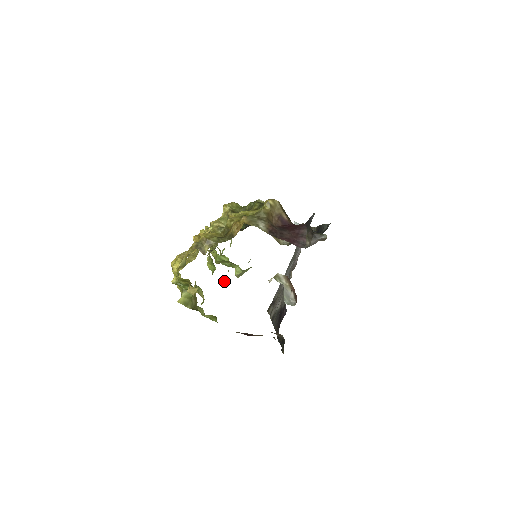
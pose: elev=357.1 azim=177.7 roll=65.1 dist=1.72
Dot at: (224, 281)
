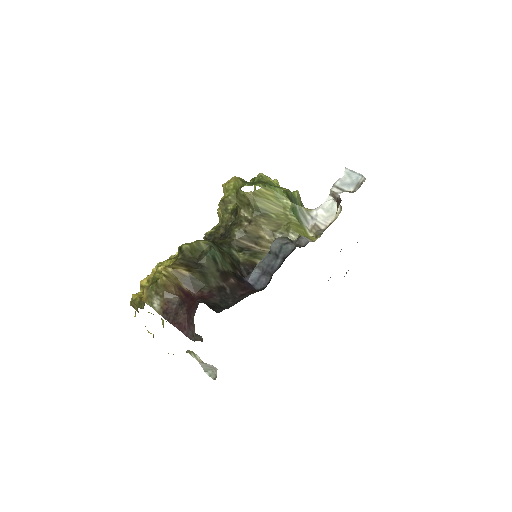
Dot at: occluded
